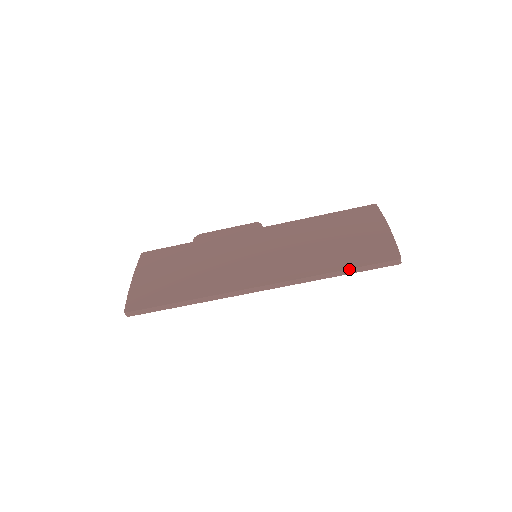
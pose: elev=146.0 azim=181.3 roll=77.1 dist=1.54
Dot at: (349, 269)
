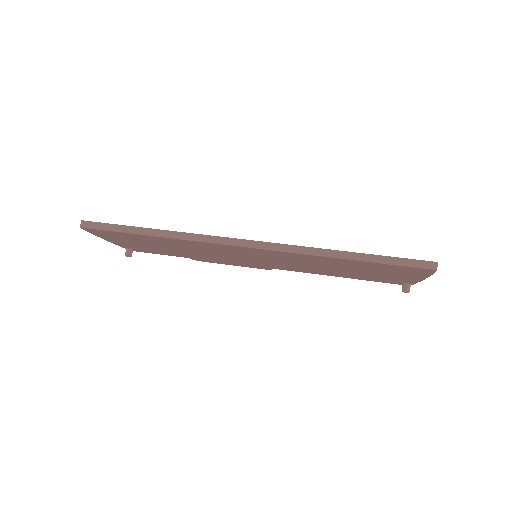
Dot at: (368, 254)
